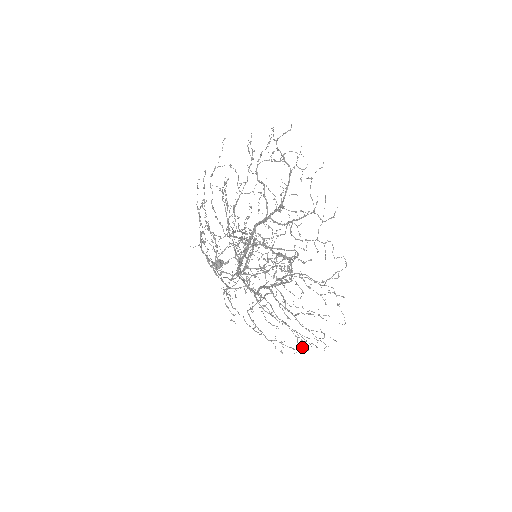
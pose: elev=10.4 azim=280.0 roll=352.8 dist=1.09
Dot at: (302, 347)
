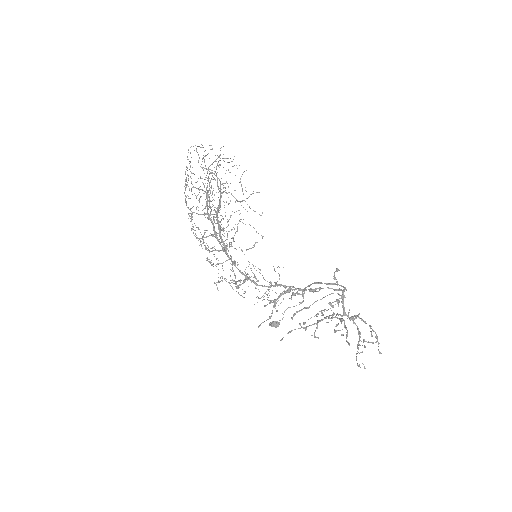
Dot at: (189, 198)
